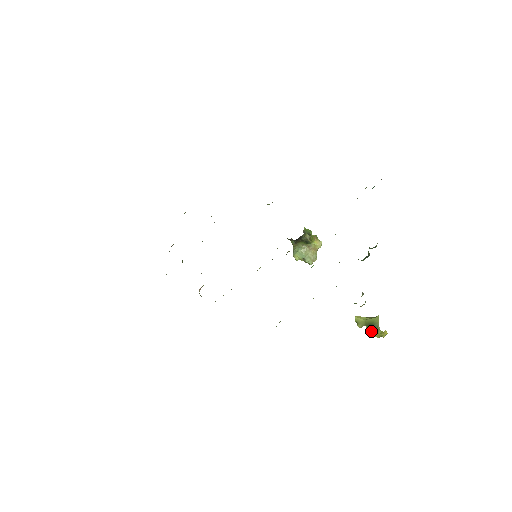
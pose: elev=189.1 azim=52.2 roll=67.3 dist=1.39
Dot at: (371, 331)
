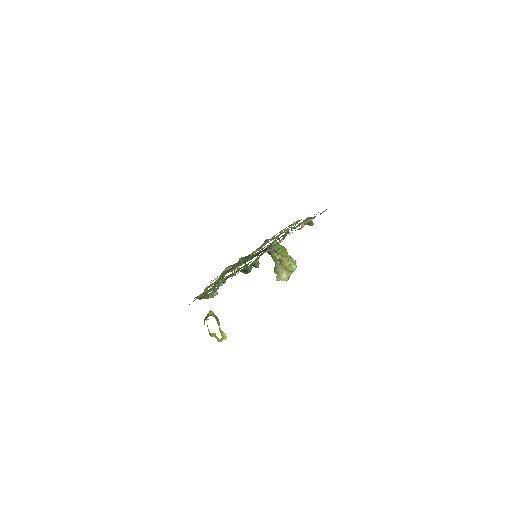
Dot at: occluded
